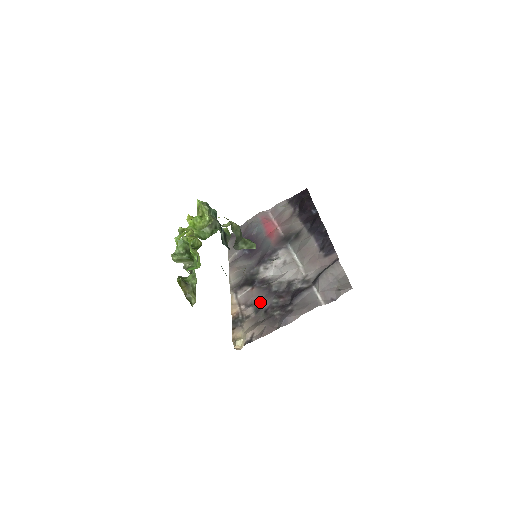
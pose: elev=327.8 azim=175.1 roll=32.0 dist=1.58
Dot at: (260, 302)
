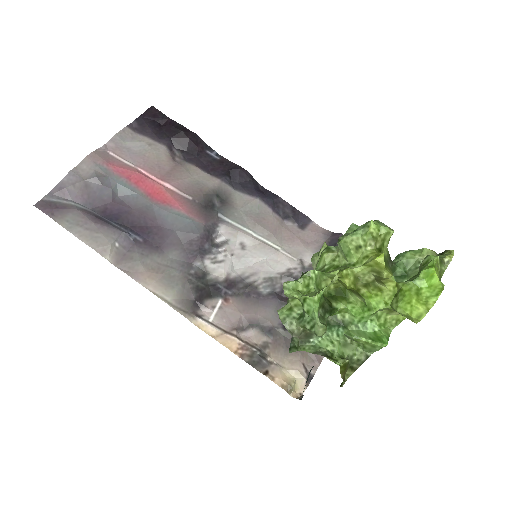
Dot at: (264, 317)
